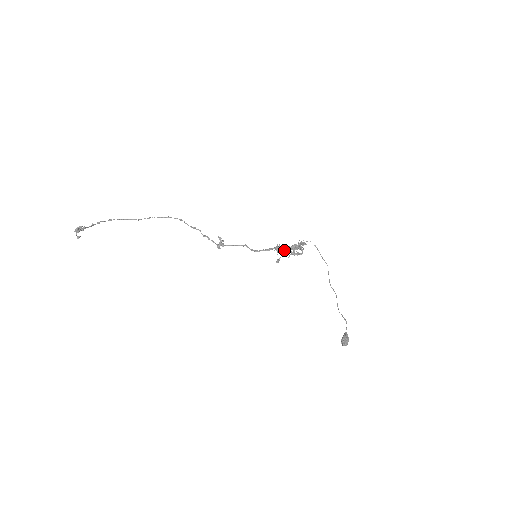
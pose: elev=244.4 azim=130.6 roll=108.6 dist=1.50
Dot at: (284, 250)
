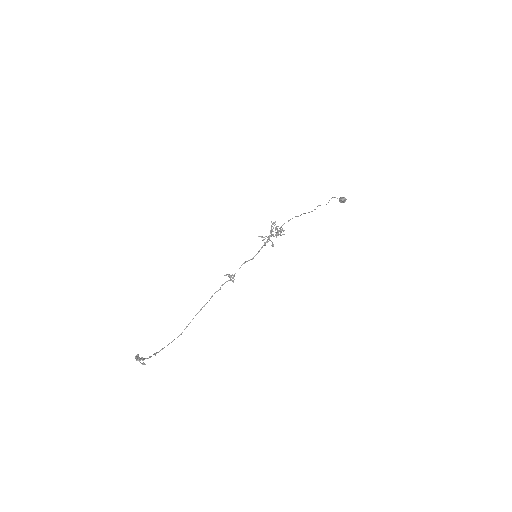
Dot at: (268, 237)
